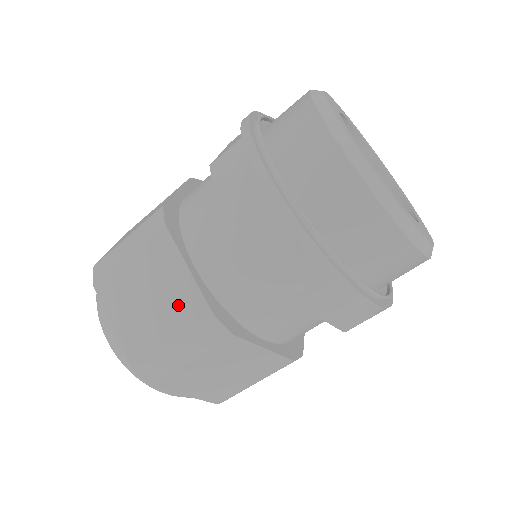
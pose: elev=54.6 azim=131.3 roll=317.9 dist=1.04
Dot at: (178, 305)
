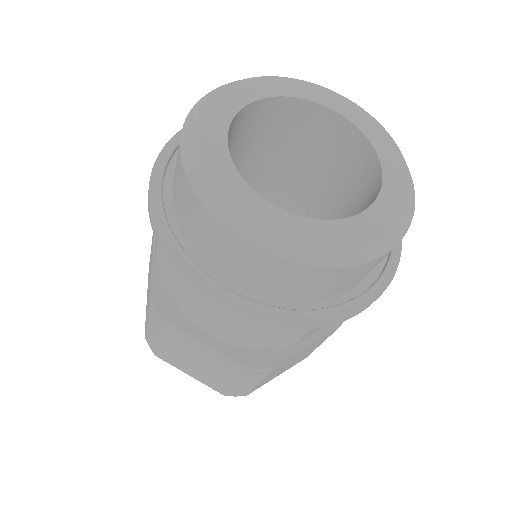
Dot at: (219, 364)
